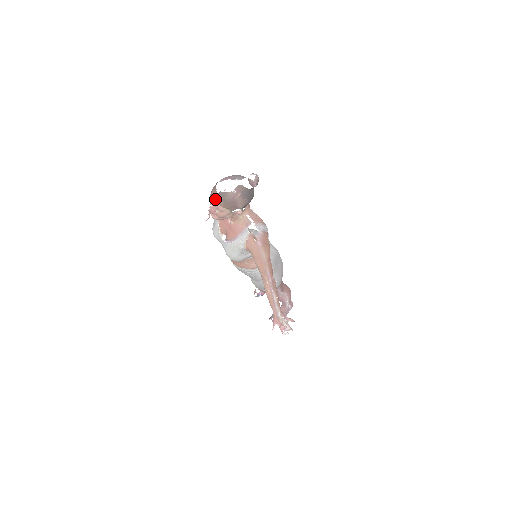
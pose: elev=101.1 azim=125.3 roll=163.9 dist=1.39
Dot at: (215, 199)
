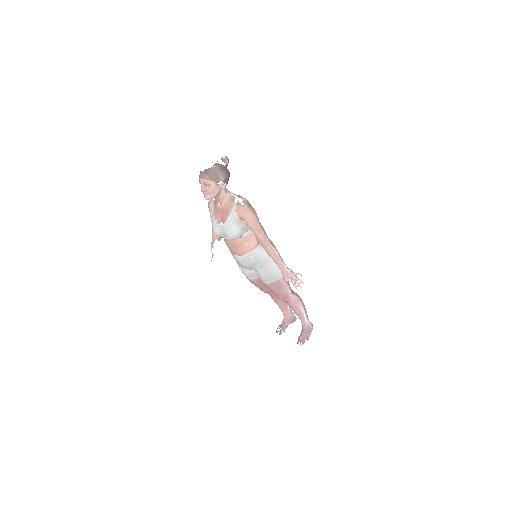
Dot at: (202, 177)
